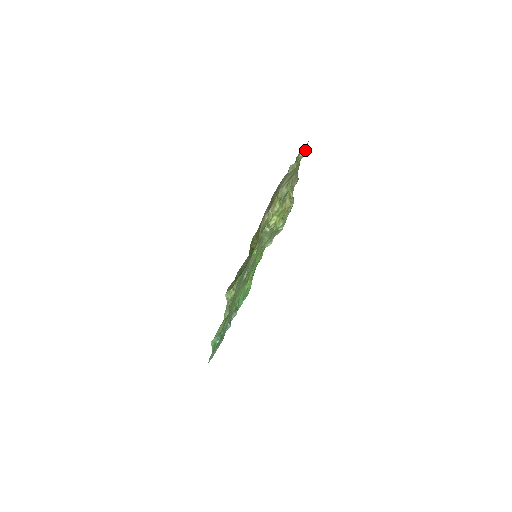
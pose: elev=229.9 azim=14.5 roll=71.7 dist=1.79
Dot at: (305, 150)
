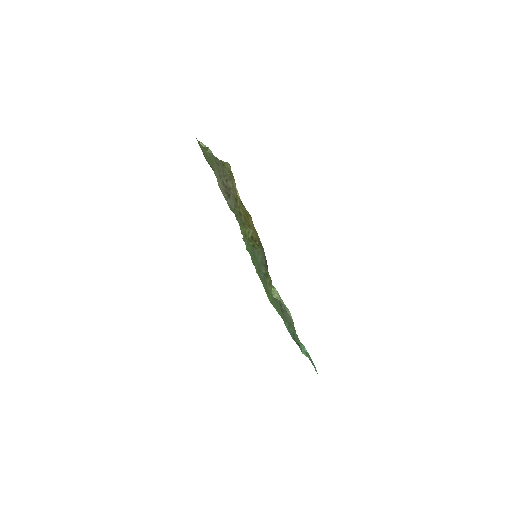
Dot at: (202, 143)
